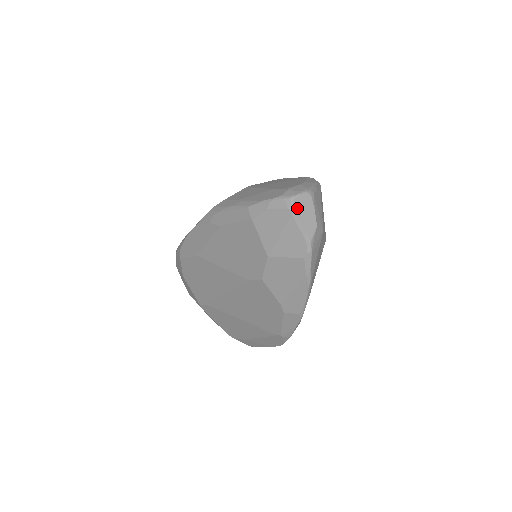
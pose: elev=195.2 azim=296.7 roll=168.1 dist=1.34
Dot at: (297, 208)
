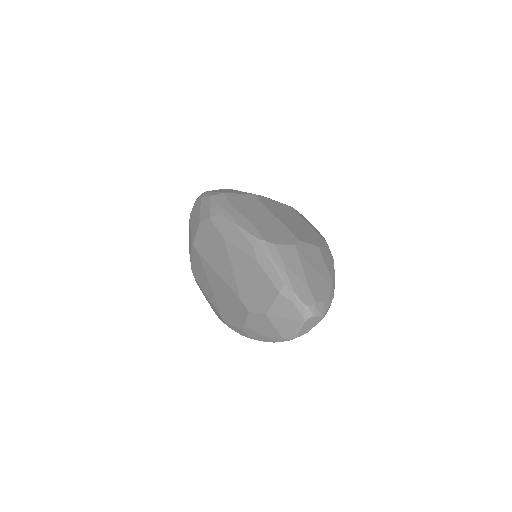
Dot at: (308, 321)
